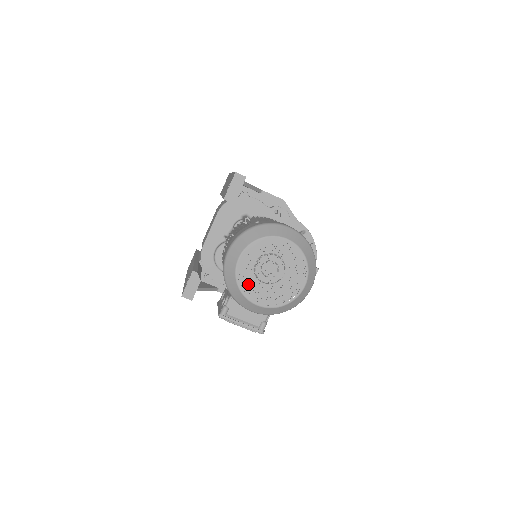
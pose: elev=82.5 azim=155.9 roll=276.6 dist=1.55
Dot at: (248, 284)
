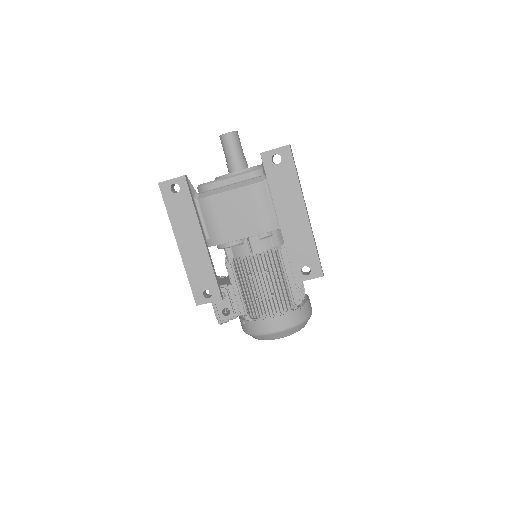
Dot at: occluded
